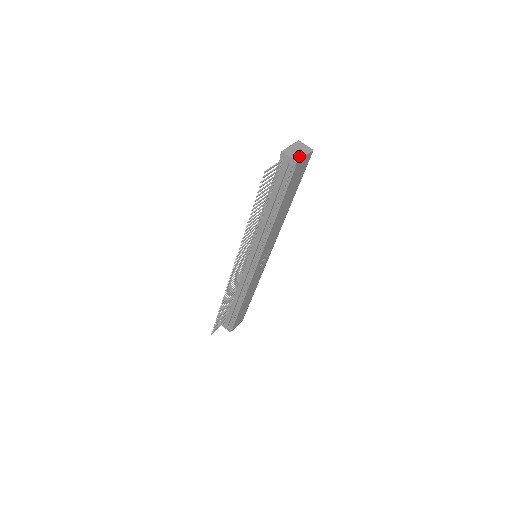
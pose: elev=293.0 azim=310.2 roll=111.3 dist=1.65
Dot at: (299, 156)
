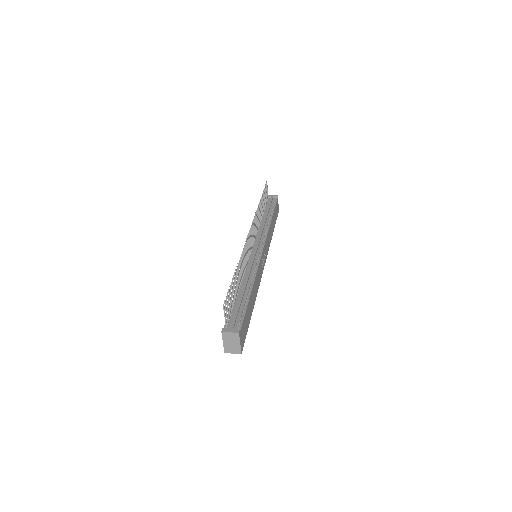
Dot at: occluded
